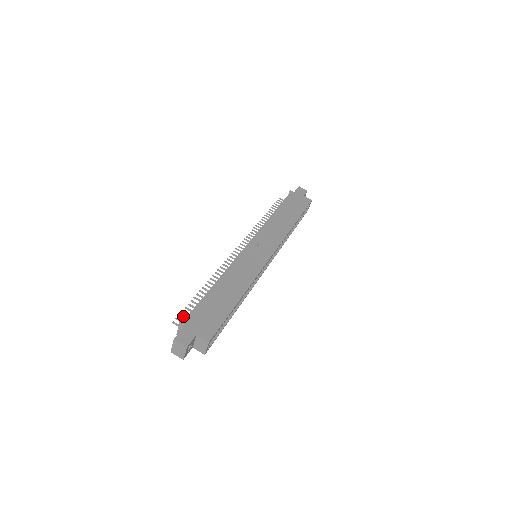
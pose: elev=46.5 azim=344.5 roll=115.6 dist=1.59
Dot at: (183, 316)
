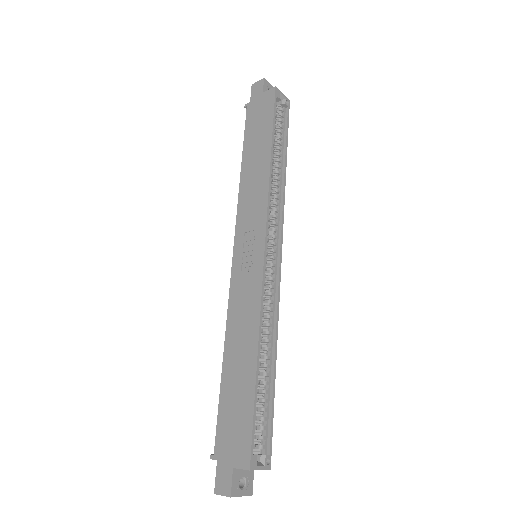
Dot at: occluded
